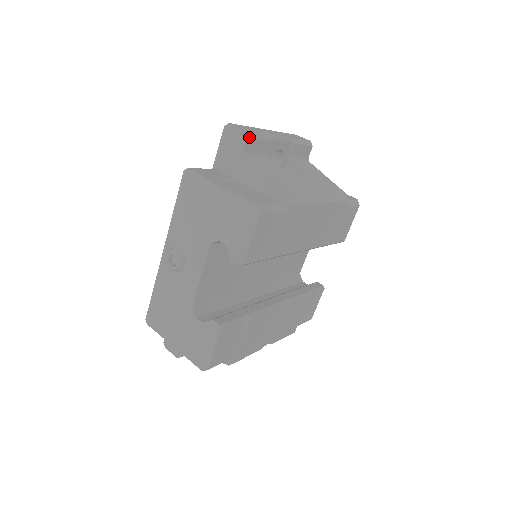
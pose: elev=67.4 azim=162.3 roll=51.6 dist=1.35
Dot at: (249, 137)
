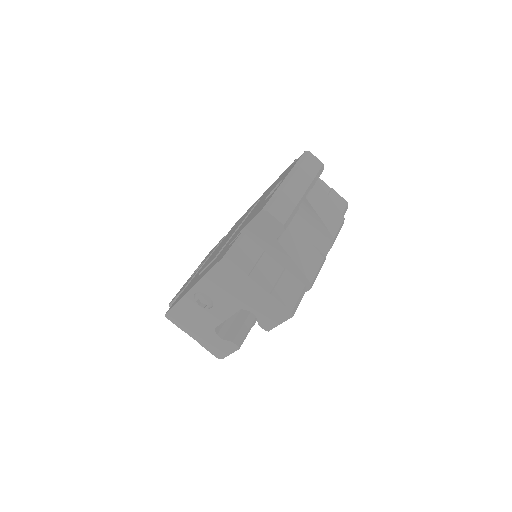
Dot at: (285, 229)
